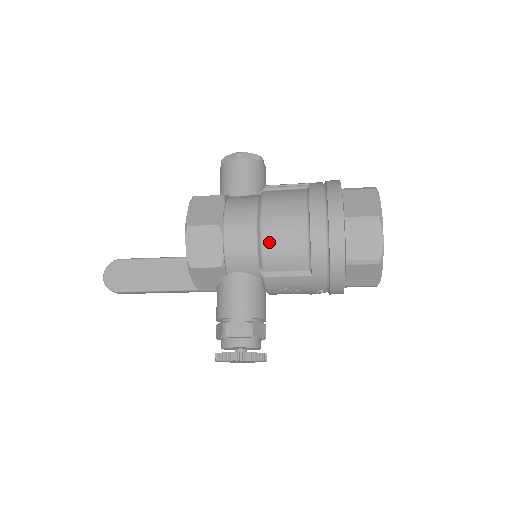
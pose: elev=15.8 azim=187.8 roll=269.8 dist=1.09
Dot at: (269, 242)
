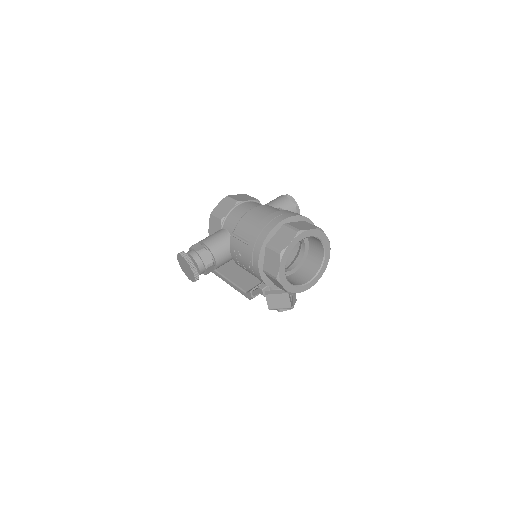
Dot at: (246, 217)
